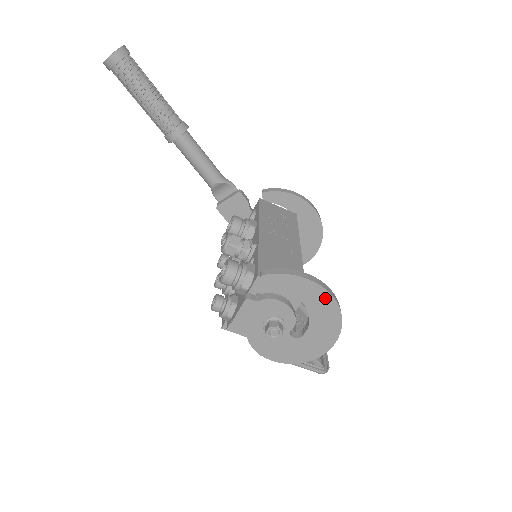
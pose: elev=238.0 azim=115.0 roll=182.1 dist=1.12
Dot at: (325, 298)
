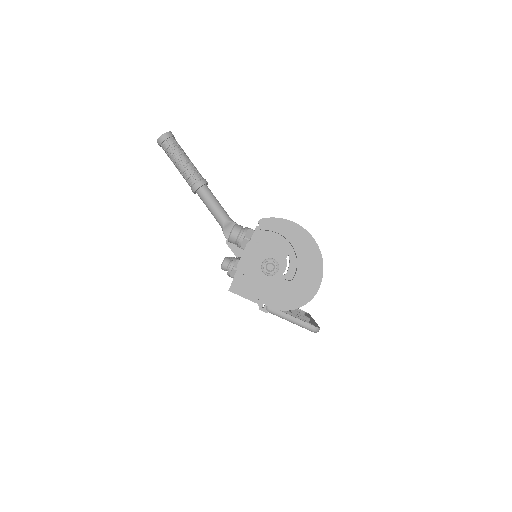
Dot at: (307, 239)
